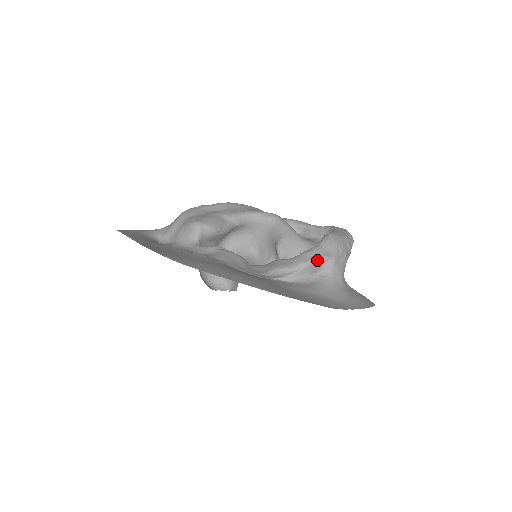
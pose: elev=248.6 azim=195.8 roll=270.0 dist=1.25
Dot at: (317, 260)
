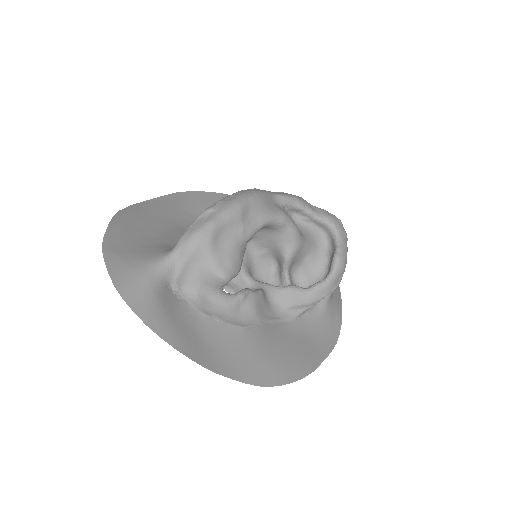
Dot at: occluded
